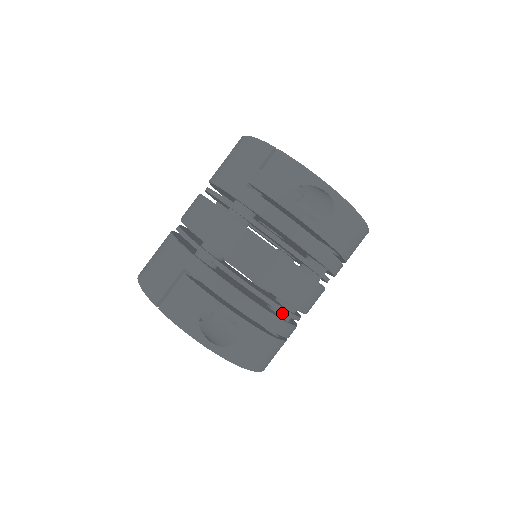
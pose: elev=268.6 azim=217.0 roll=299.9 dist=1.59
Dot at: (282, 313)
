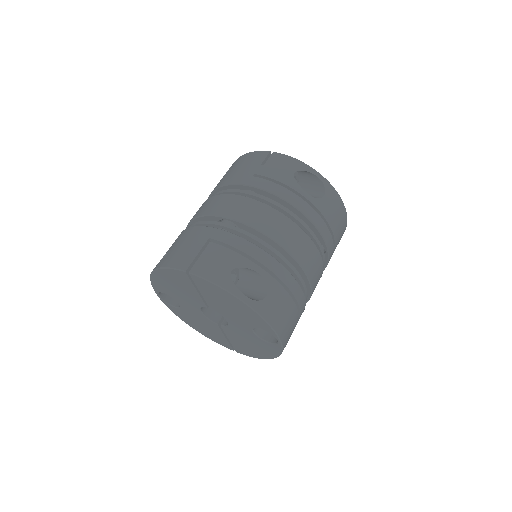
Dot at: occluded
